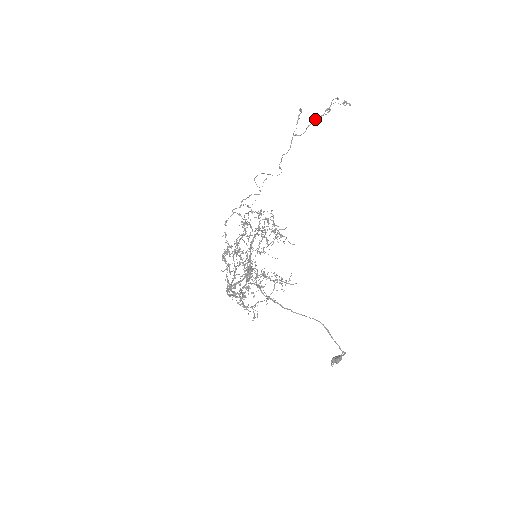
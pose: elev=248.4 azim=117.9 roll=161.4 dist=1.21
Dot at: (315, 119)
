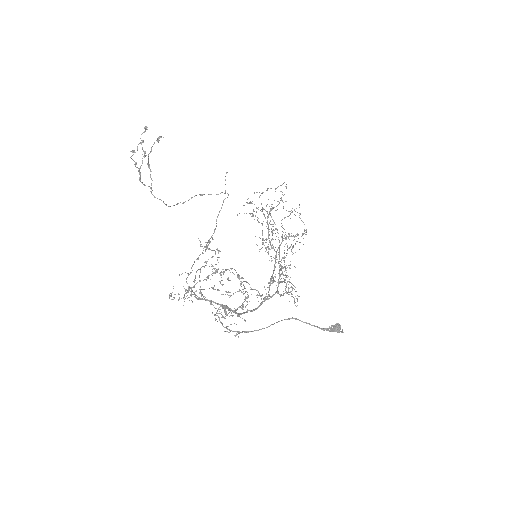
Dot at: (139, 178)
